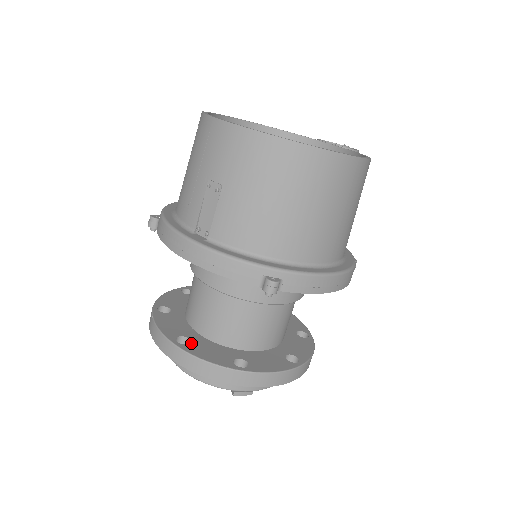
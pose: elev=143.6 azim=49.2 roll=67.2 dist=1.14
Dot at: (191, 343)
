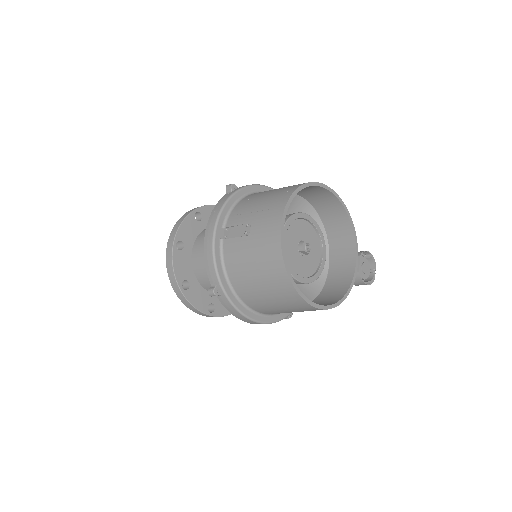
Dot at: (181, 251)
